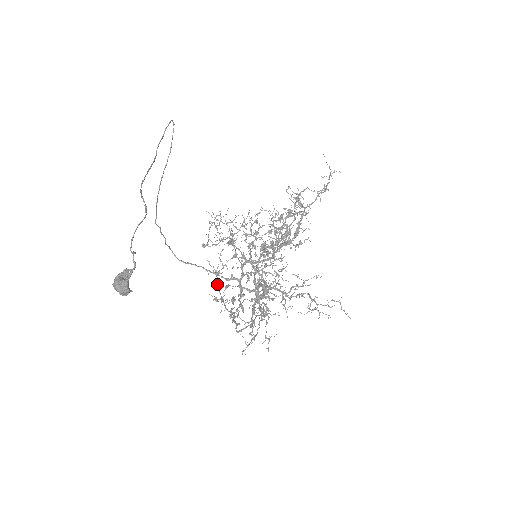
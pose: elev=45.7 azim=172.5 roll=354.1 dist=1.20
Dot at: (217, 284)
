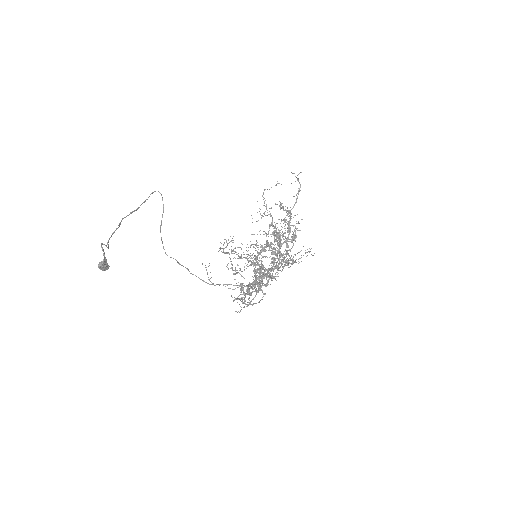
Dot at: (207, 272)
